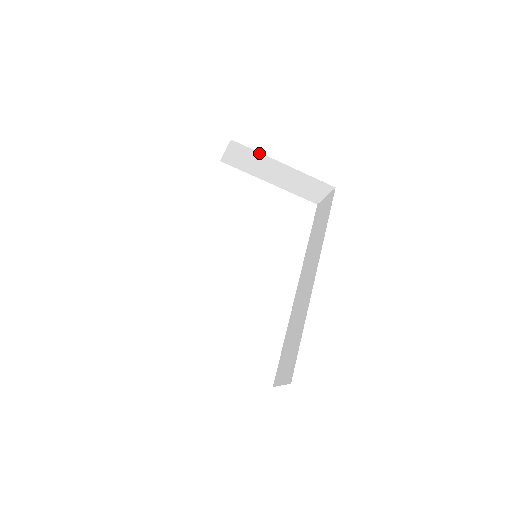
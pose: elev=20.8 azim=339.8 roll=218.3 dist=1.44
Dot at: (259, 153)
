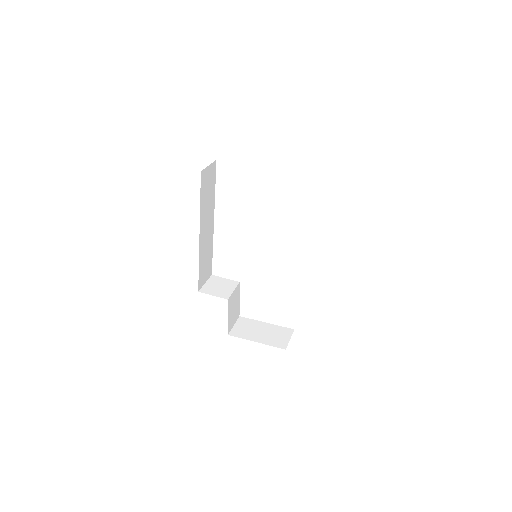
Dot at: occluded
